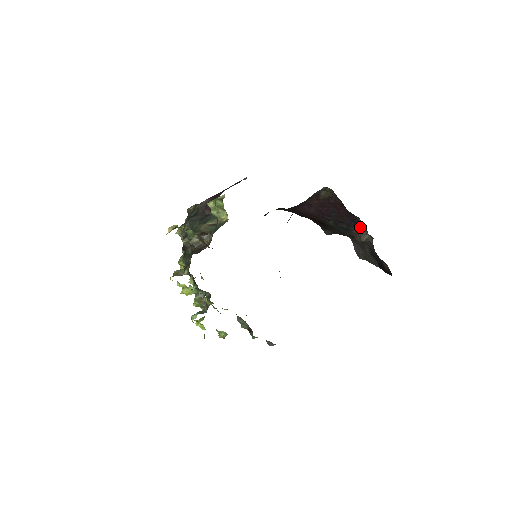
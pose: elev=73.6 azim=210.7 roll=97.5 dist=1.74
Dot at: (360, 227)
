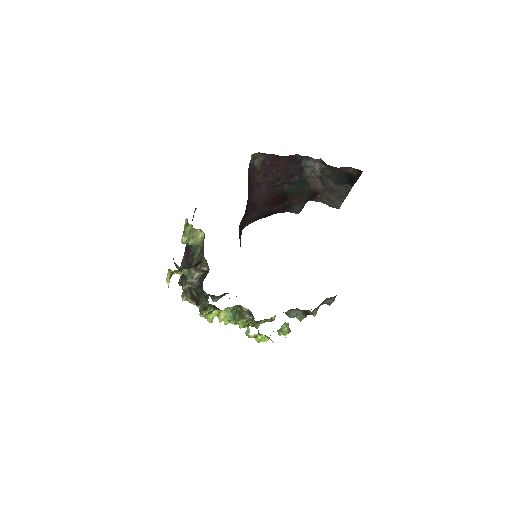
Dot at: (306, 164)
